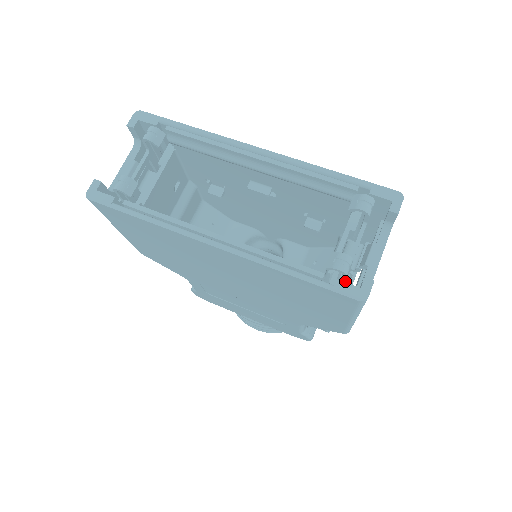
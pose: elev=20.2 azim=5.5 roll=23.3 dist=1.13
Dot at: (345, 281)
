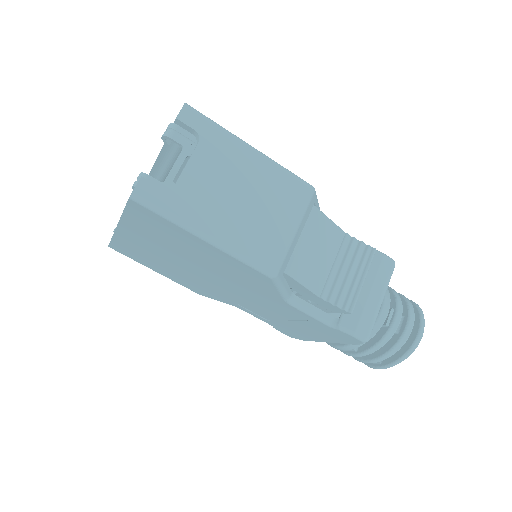
Dot at: occluded
